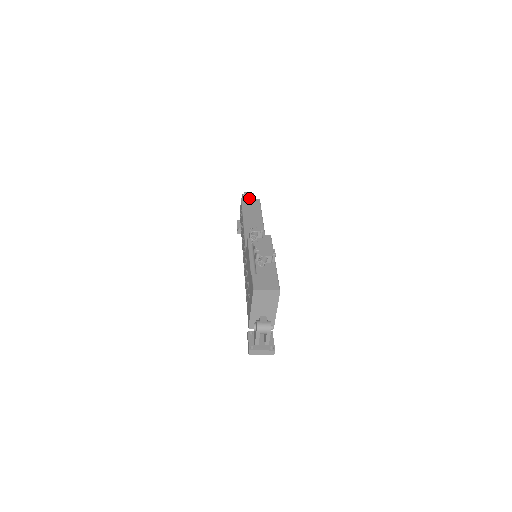
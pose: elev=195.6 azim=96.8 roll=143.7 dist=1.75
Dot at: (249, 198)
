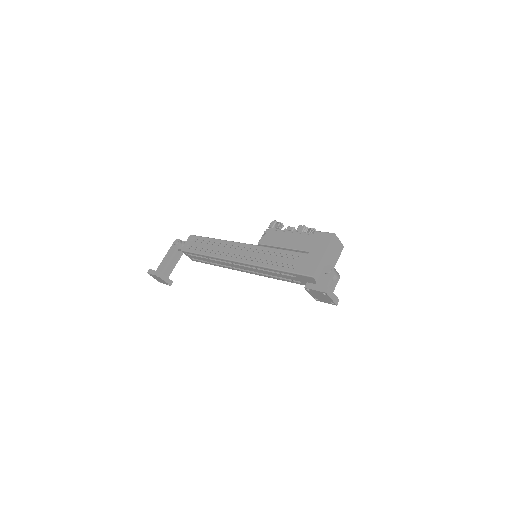
Dot at: occluded
